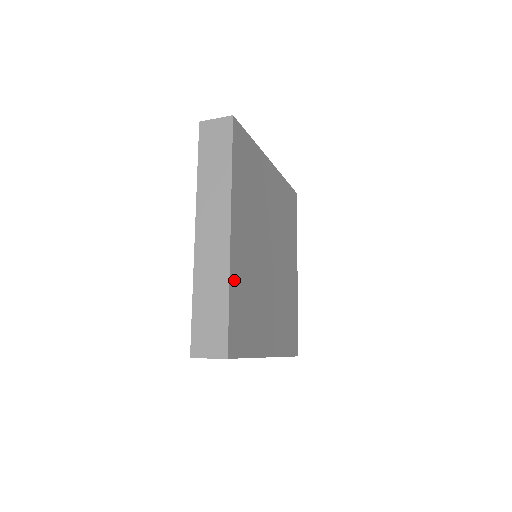
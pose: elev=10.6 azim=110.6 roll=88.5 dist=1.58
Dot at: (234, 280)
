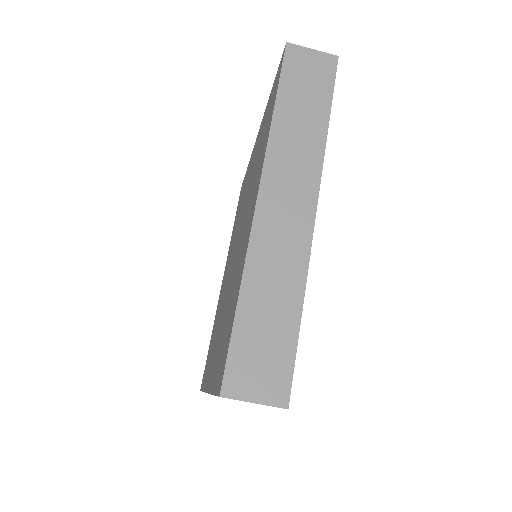
Dot at: occluded
